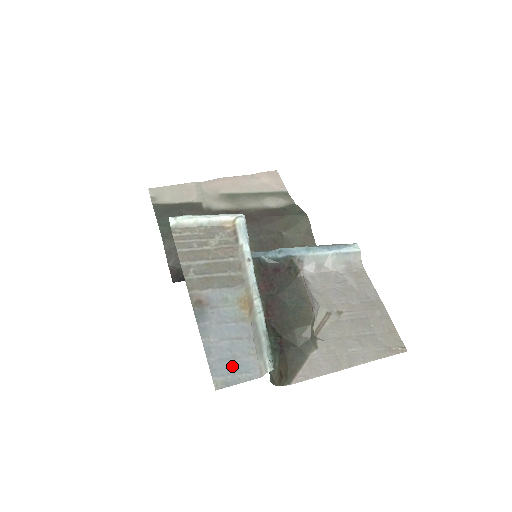
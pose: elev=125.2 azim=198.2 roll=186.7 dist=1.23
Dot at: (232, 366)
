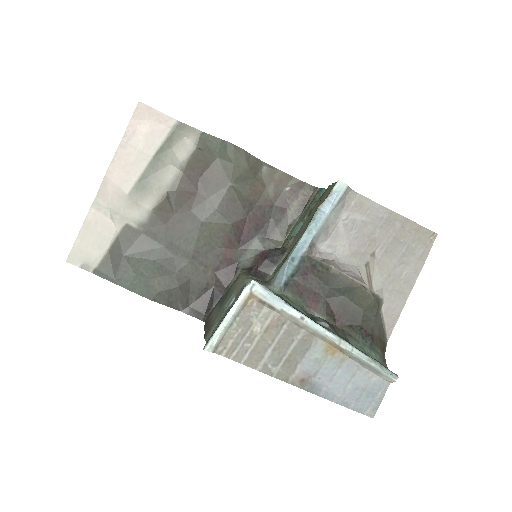
Dot at: (368, 396)
